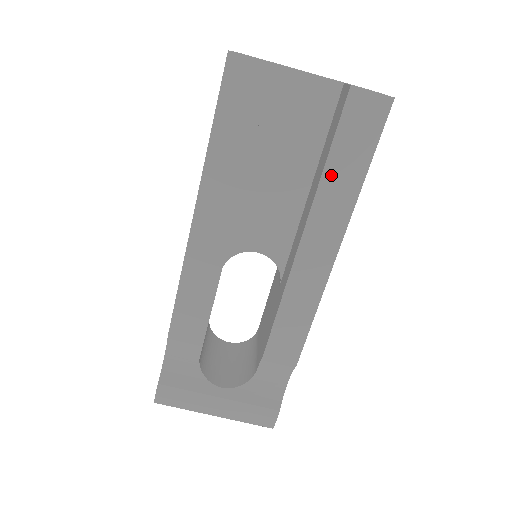
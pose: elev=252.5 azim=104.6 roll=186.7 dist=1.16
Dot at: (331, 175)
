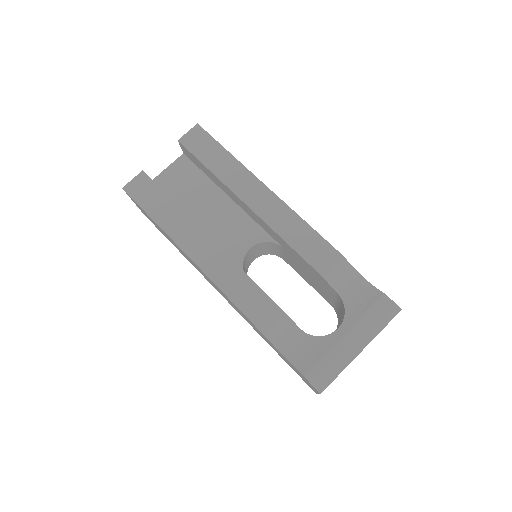
Dot at: (217, 170)
